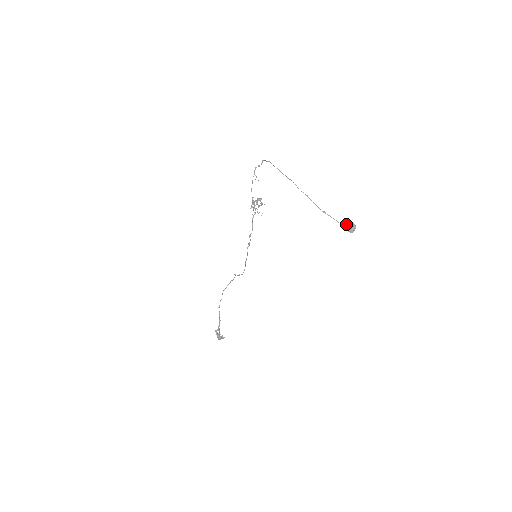
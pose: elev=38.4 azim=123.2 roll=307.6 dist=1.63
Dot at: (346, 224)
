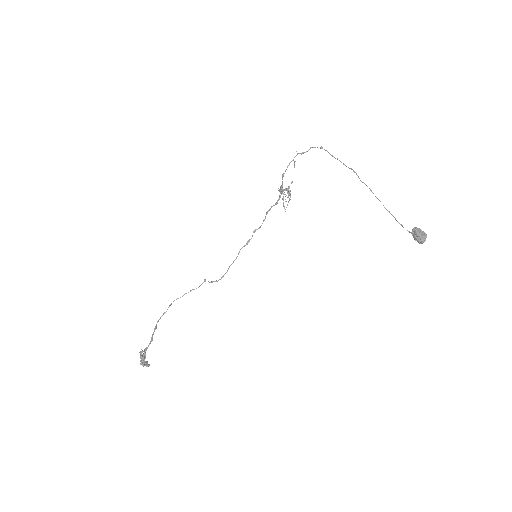
Dot at: (417, 230)
